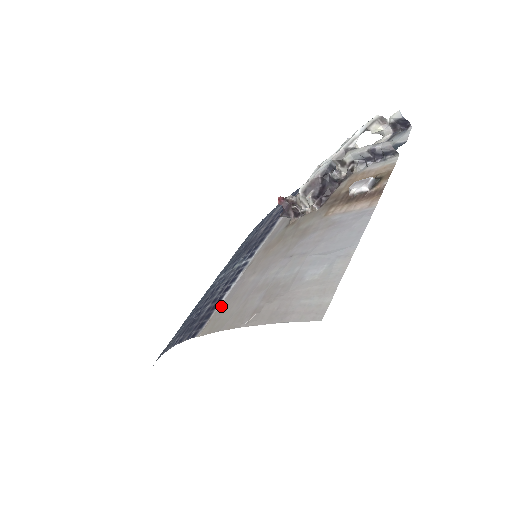
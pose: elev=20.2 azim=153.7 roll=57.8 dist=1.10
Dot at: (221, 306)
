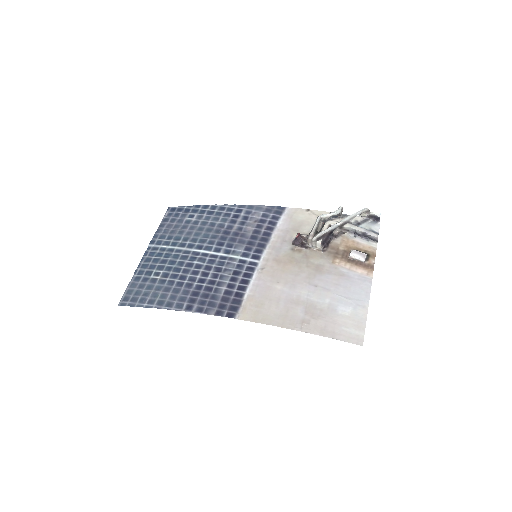
Dot at: (251, 299)
